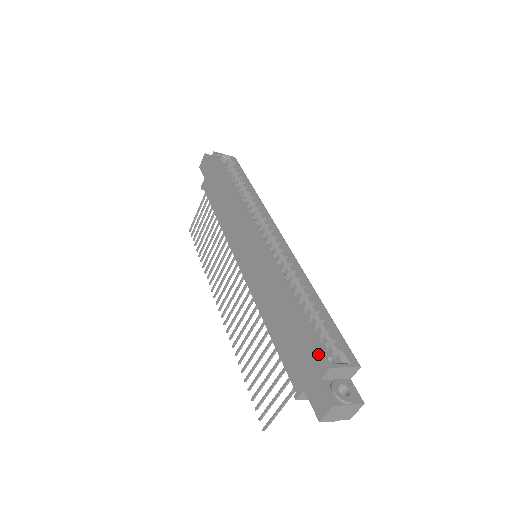
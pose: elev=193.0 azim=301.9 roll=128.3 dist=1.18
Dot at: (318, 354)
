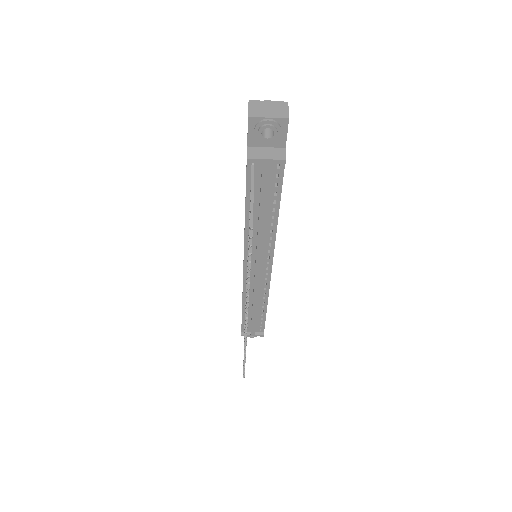
Dot at: occluded
